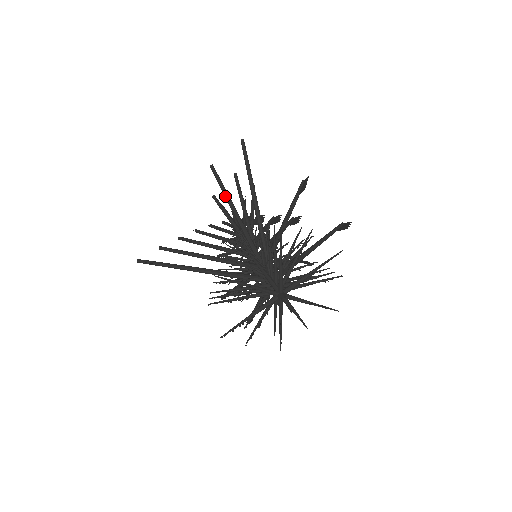
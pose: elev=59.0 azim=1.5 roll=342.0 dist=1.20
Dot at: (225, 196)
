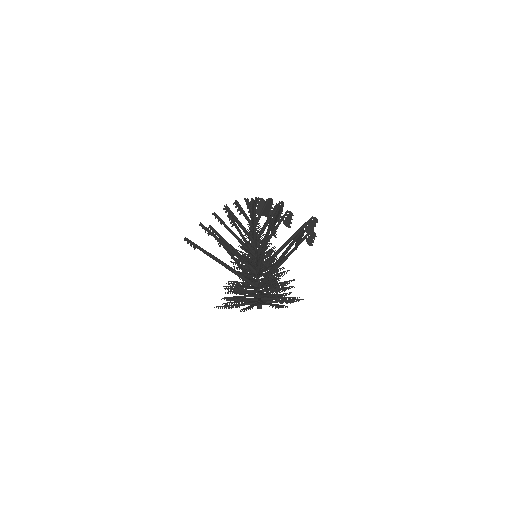
Dot at: (266, 236)
